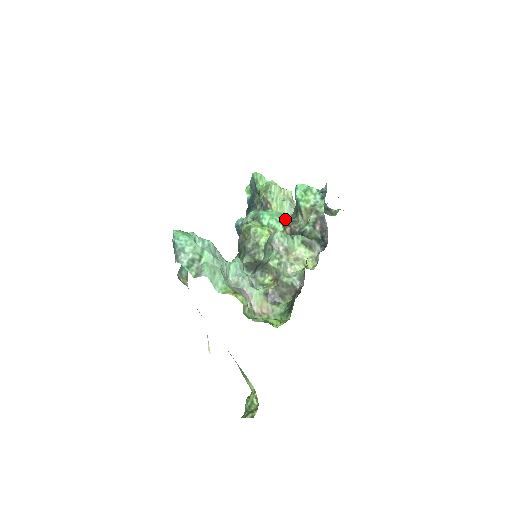
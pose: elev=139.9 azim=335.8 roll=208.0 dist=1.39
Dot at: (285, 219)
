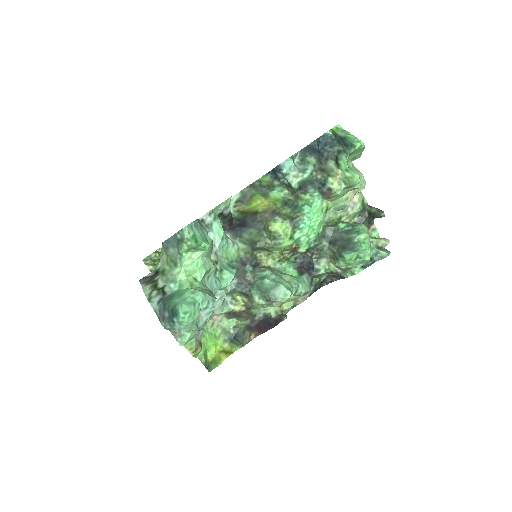
Dot at: (320, 233)
